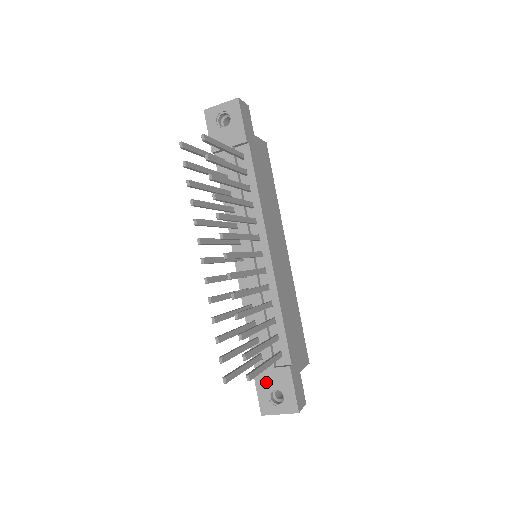
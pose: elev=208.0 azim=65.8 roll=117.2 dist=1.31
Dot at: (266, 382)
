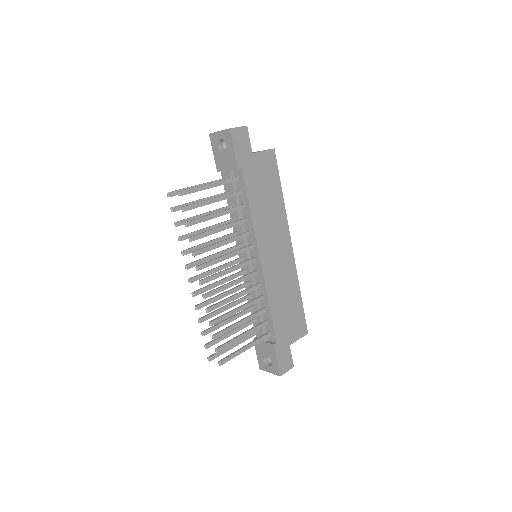
Dot at: (261, 349)
